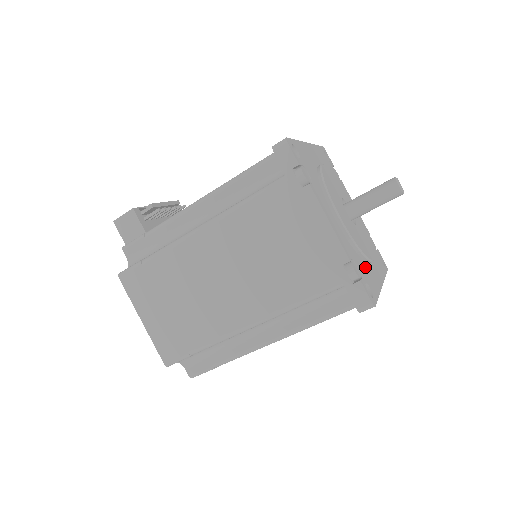
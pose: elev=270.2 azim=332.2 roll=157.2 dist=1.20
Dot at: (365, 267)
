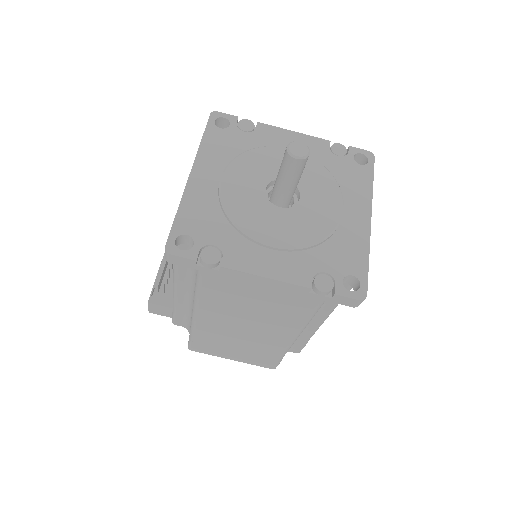
Dot at: (336, 246)
